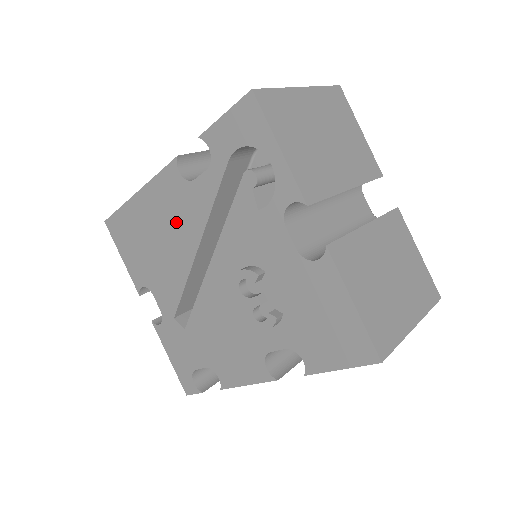
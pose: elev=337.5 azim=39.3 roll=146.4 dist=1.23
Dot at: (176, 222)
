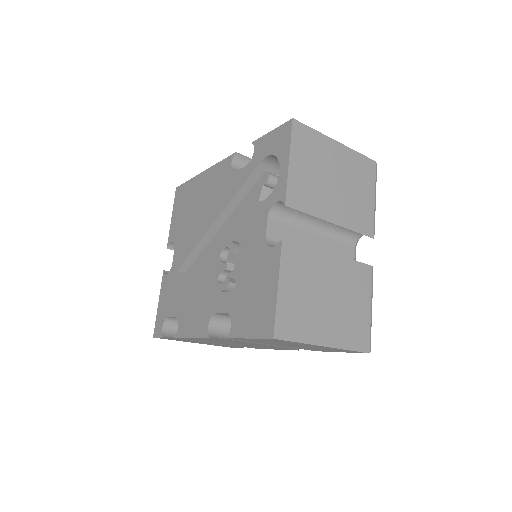
Dot at: (213, 198)
